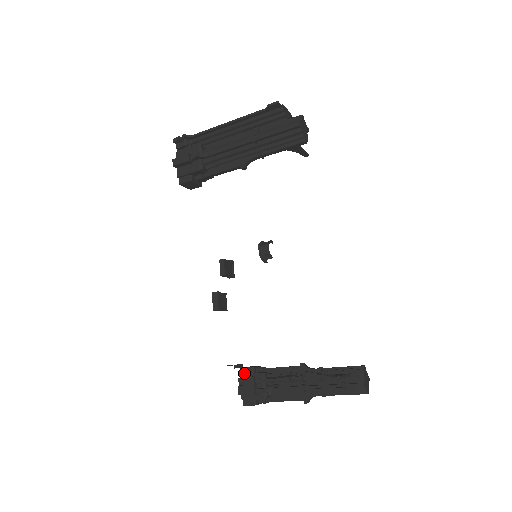
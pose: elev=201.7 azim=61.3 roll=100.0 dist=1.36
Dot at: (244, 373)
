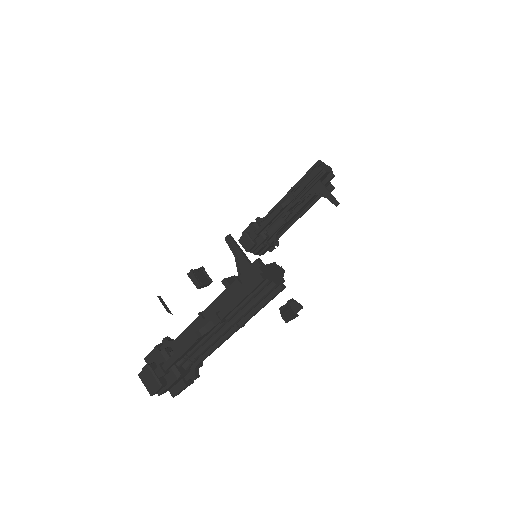
Dot at: occluded
